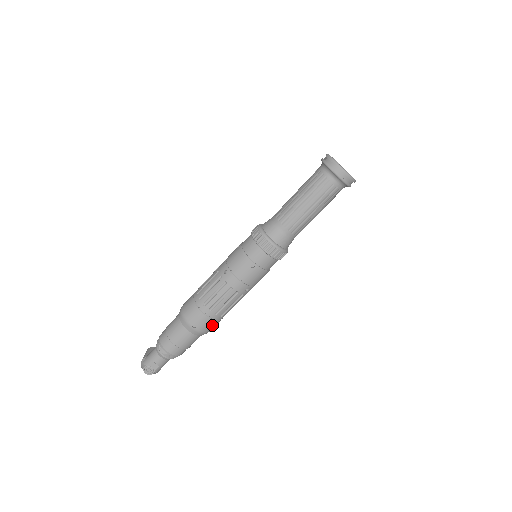
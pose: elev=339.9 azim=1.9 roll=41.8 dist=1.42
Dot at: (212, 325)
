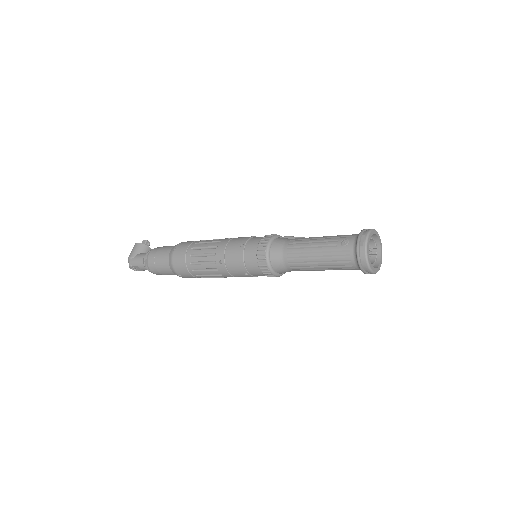
Dot at: occluded
